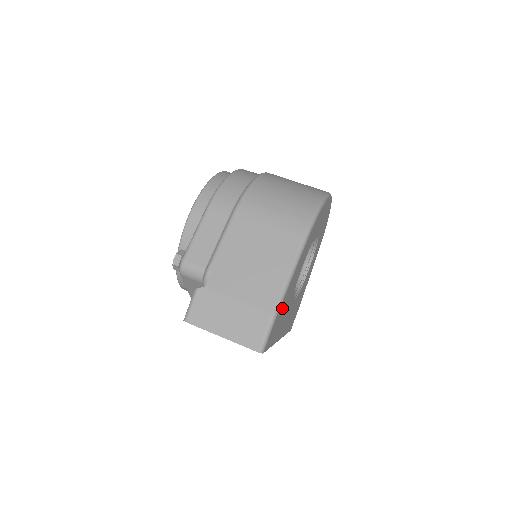
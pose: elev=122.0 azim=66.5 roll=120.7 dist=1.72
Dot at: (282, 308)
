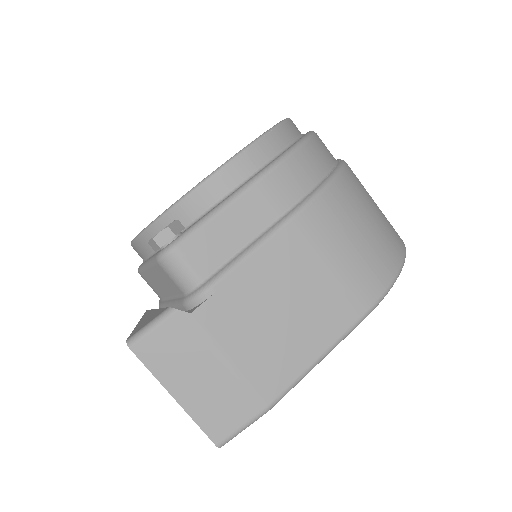
Dot at: occluded
